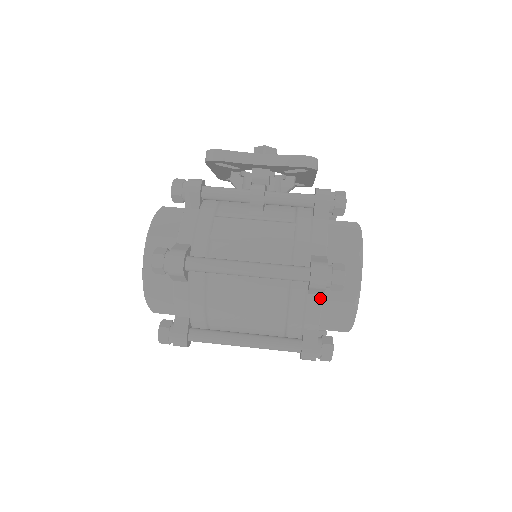
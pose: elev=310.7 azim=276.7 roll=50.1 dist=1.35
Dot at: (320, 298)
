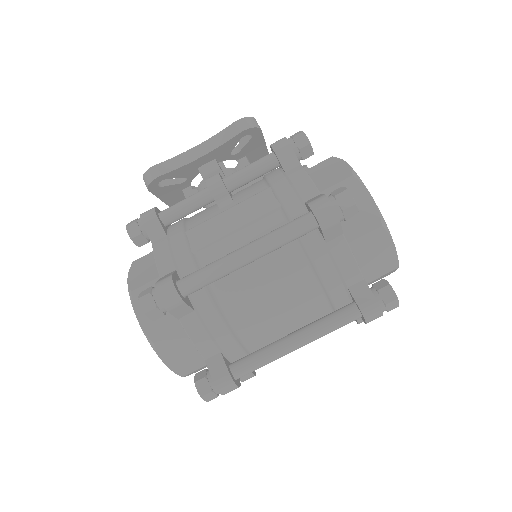
Dot at: (342, 240)
